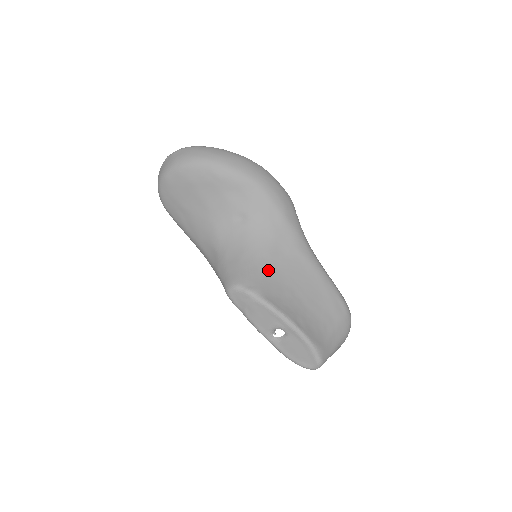
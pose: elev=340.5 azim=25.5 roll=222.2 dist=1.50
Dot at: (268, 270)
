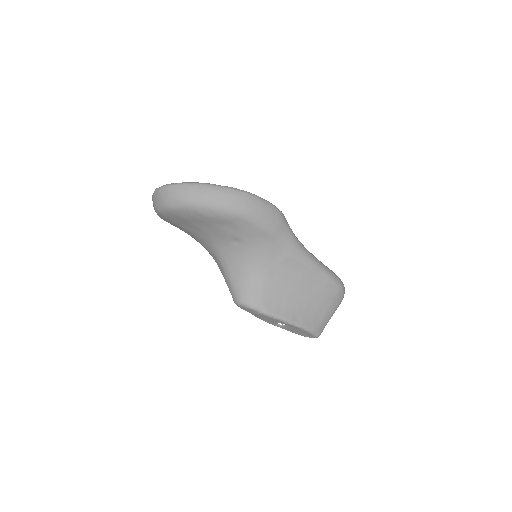
Dot at: (266, 283)
